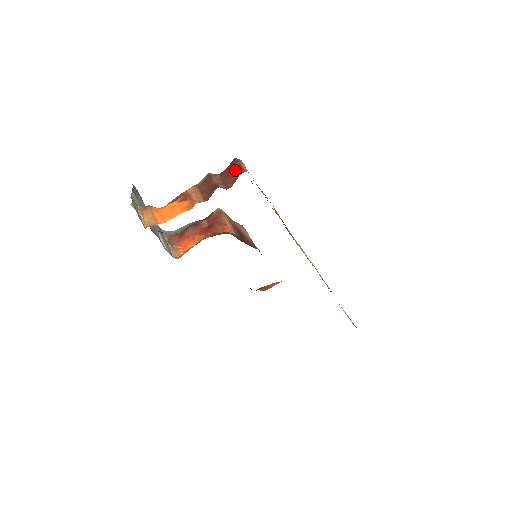
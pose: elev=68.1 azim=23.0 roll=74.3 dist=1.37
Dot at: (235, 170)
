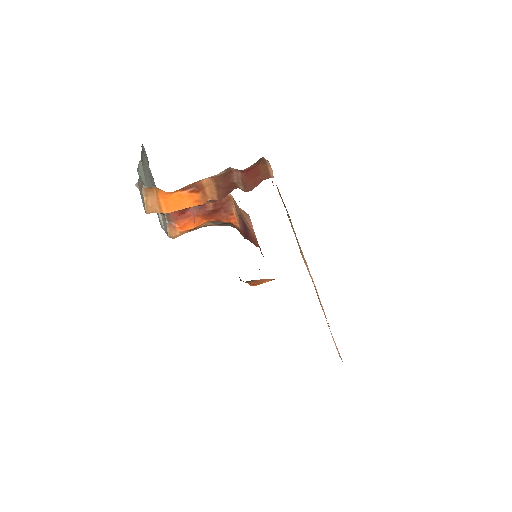
Dot at: (260, 172)
